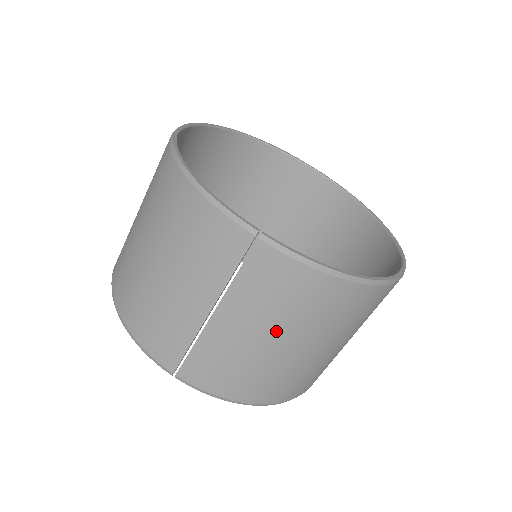
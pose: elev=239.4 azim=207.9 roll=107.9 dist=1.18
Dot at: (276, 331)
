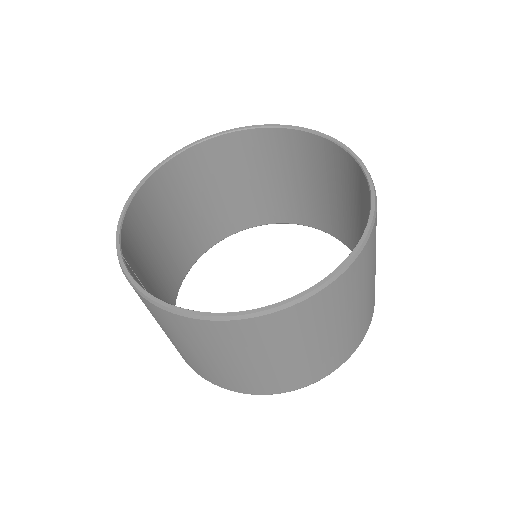
Dot at: (167, 332)
